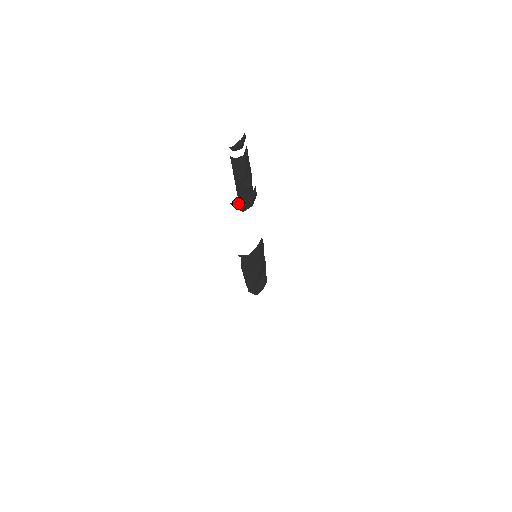
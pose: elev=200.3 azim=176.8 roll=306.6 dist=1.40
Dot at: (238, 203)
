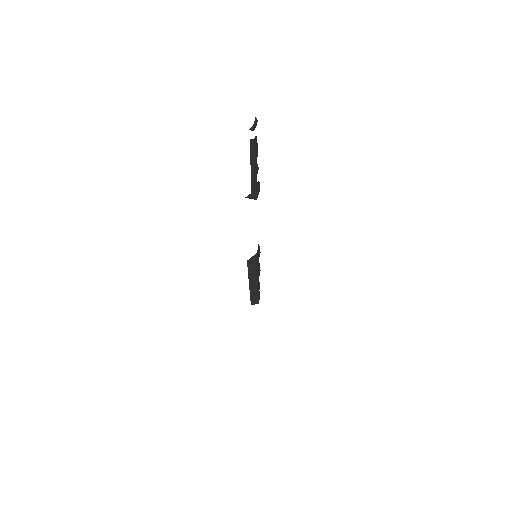
Dot at: (253, 192)
